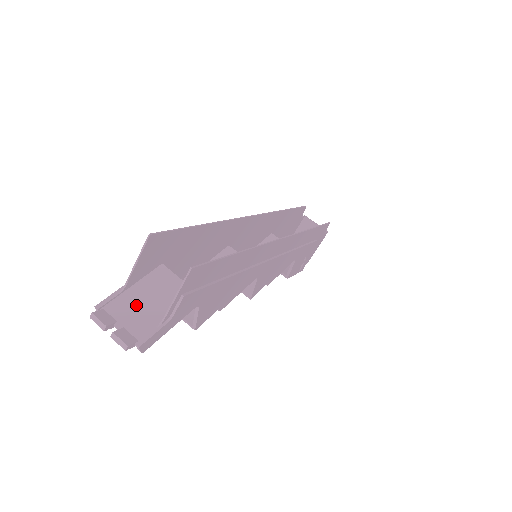
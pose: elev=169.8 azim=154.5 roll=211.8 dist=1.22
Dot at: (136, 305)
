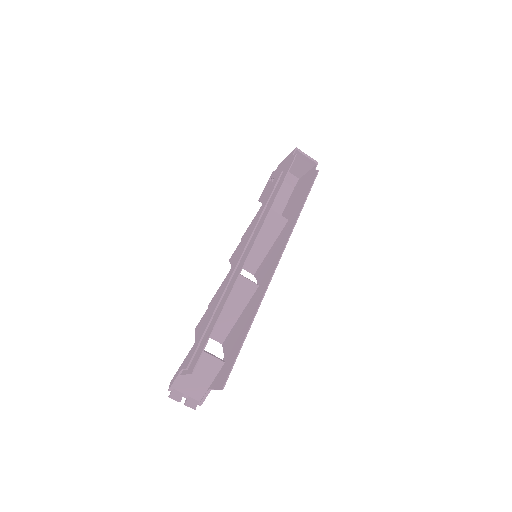
Dot at: (191, 381)
